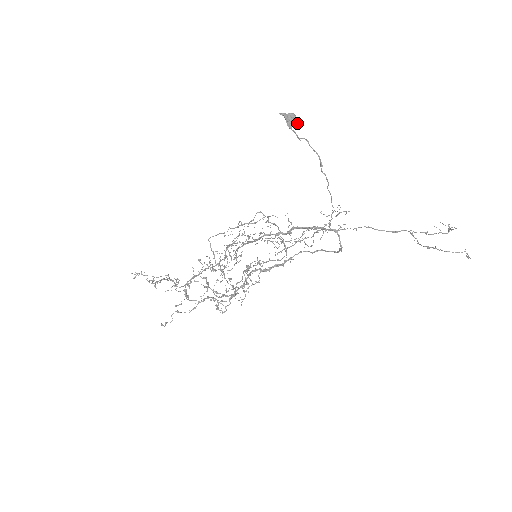
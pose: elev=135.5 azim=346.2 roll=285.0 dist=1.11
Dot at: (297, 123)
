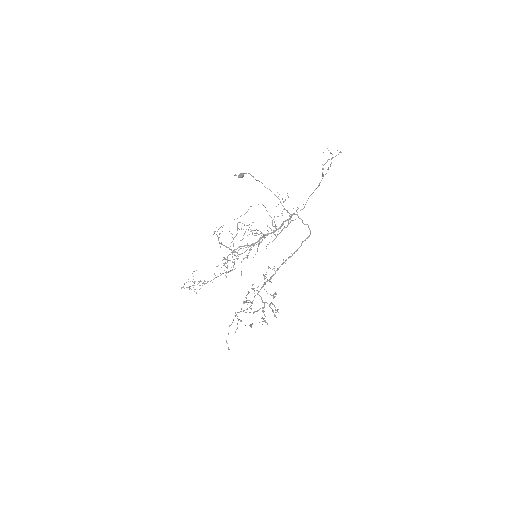
Dot at: (242, 174)
